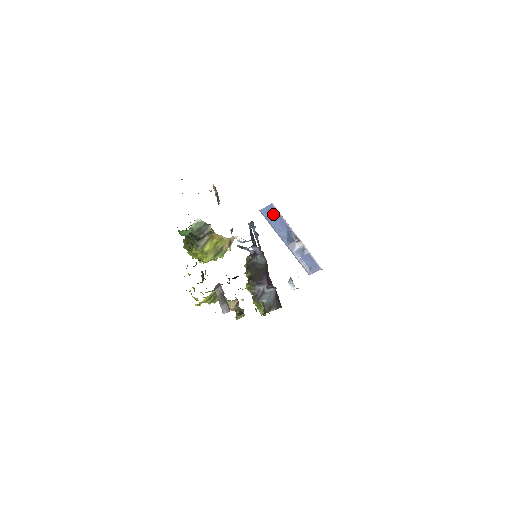
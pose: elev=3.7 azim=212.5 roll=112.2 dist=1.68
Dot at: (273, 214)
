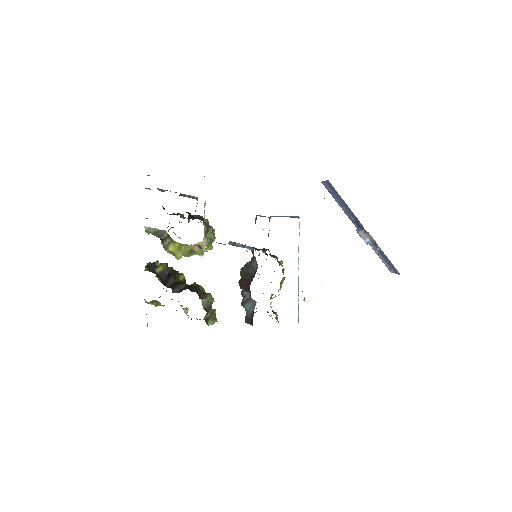
Dot at: (334, 191)
